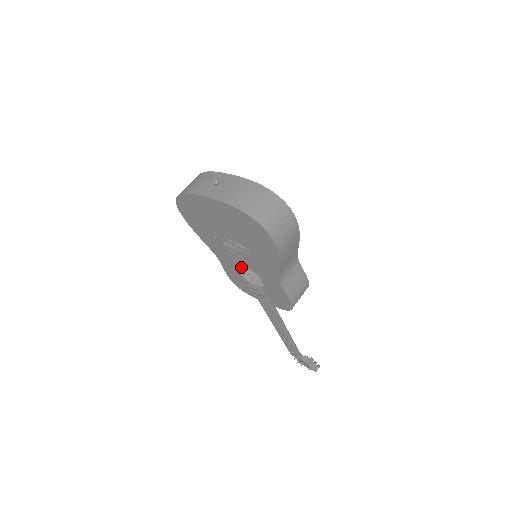
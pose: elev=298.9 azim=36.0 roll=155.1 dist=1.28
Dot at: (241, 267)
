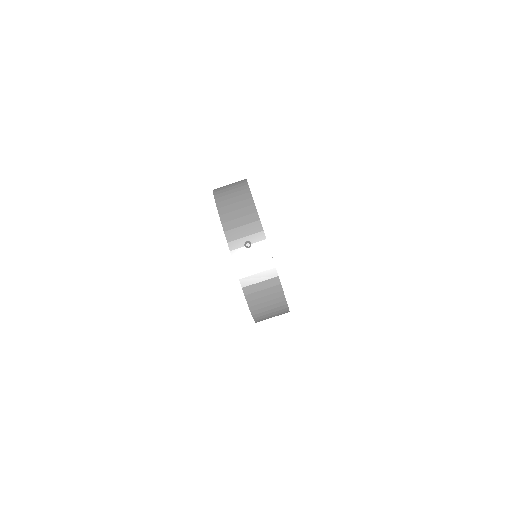
Dot at: occluded
